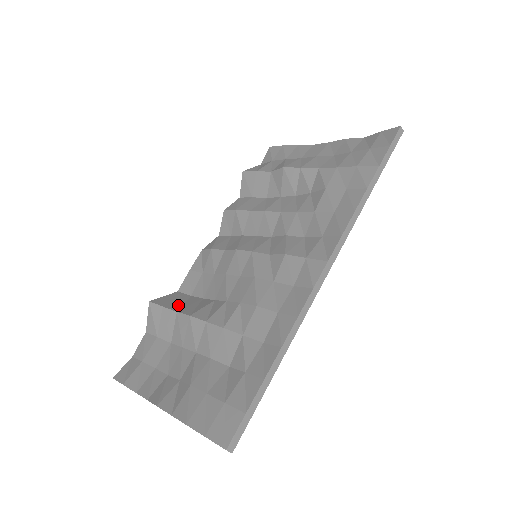
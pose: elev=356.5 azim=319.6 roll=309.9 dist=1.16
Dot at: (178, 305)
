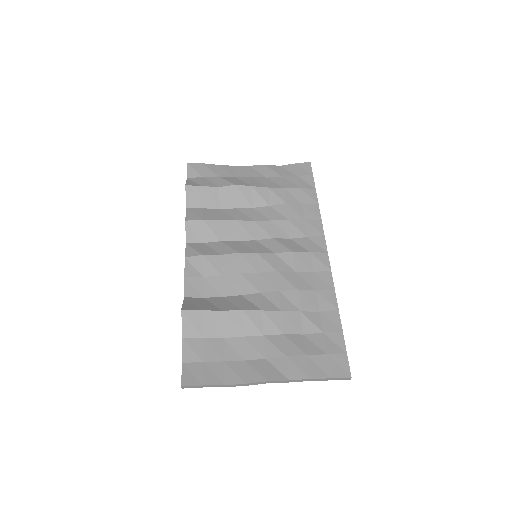
Dot at: (212, 306)
